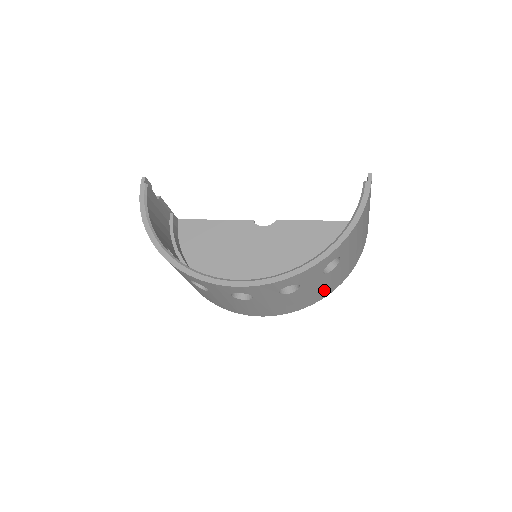
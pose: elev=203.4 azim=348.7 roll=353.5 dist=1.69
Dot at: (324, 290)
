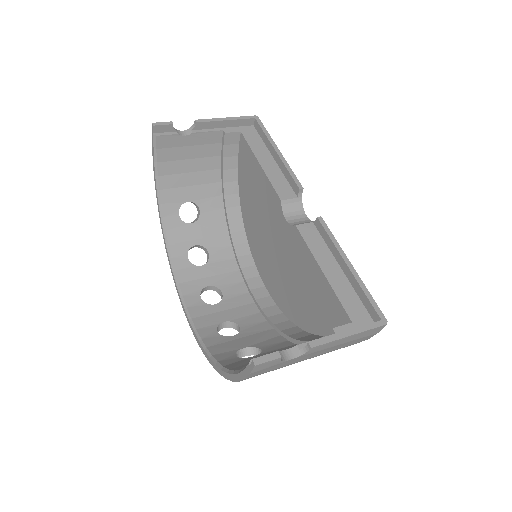
Dot at: occluded
